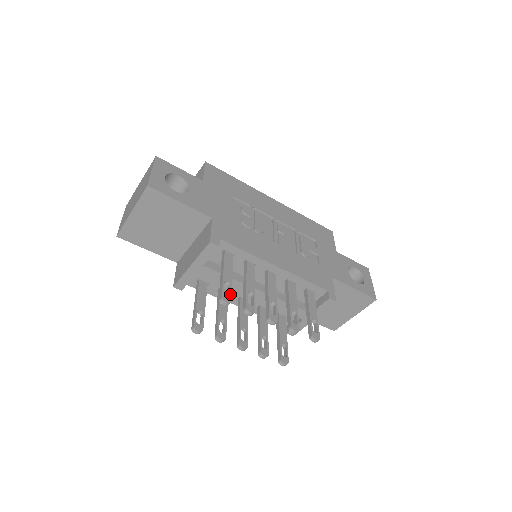
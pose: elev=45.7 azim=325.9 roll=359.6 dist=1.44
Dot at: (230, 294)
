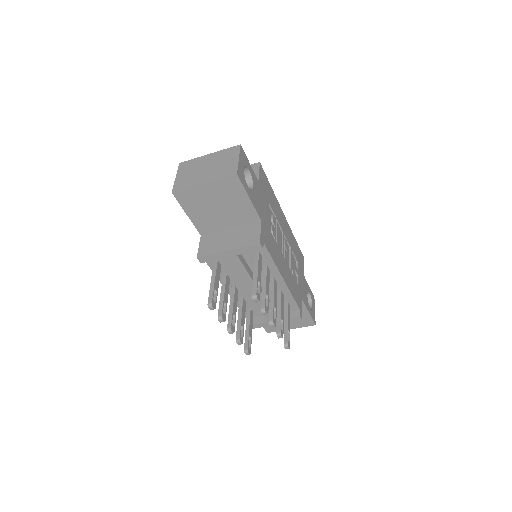
Dot at: occluded
